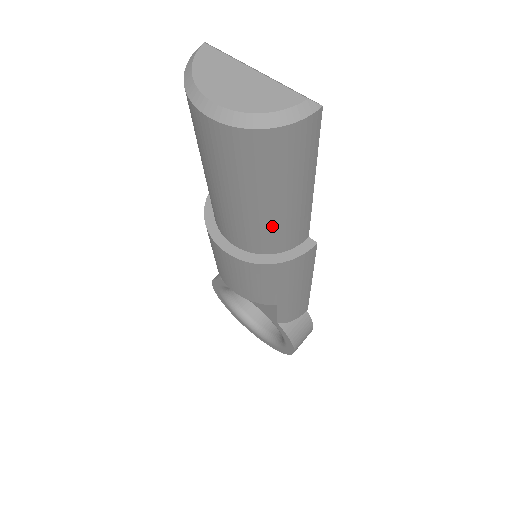
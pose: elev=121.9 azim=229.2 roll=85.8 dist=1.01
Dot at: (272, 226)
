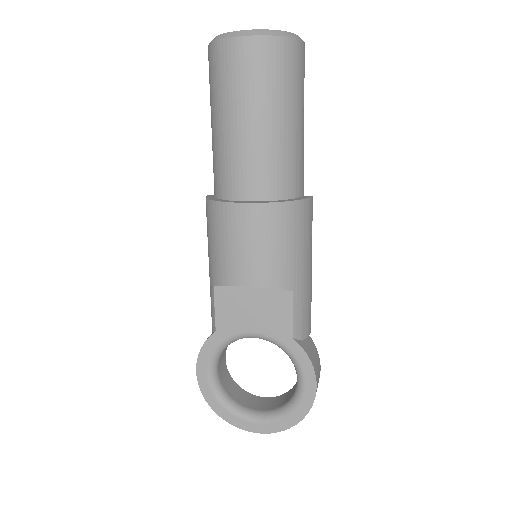
Dot at: (285, 154)
